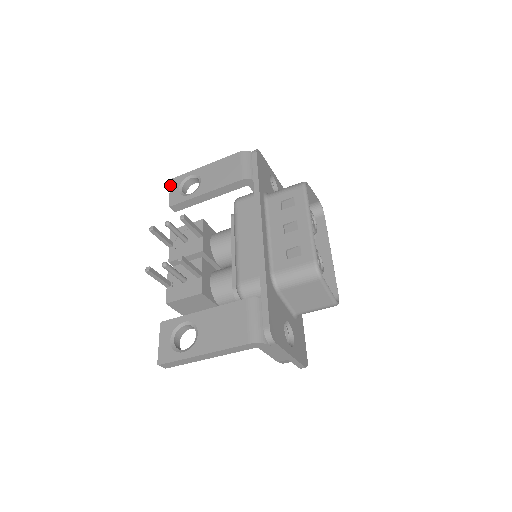
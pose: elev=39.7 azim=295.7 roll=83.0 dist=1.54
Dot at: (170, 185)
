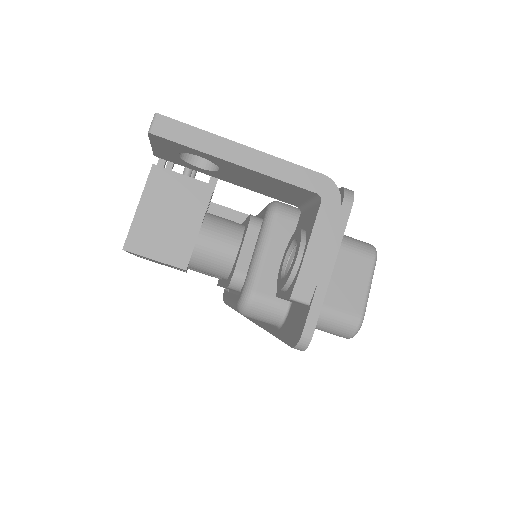
Dot at: occluded
